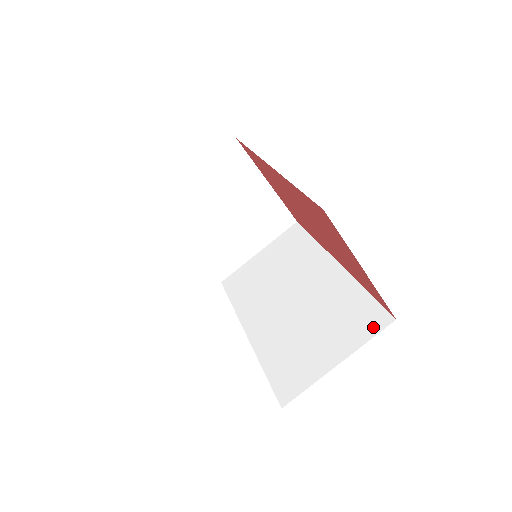
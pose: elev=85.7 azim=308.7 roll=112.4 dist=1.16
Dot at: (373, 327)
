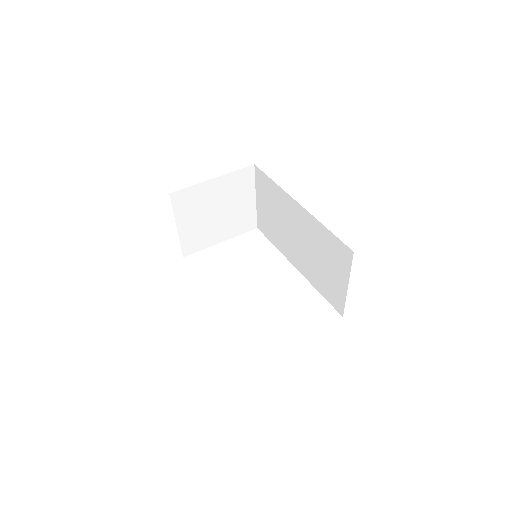
Dot at: (347, 259)
